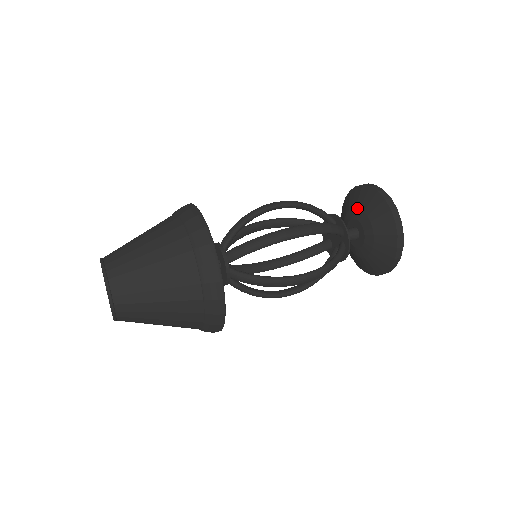
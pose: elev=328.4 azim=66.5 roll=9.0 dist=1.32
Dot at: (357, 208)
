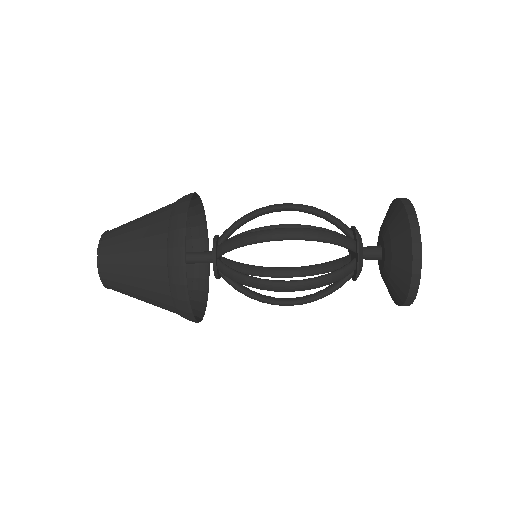
Dot at: occluded
